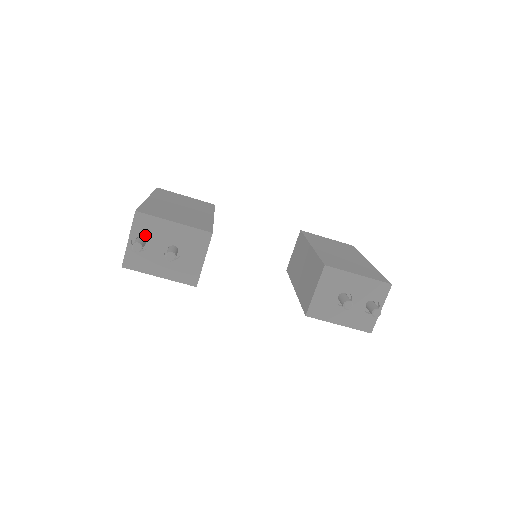
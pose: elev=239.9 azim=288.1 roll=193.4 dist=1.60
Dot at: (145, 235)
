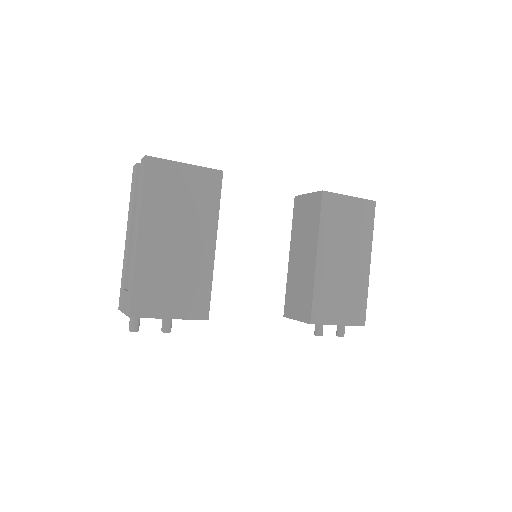
Dot at: occluded
